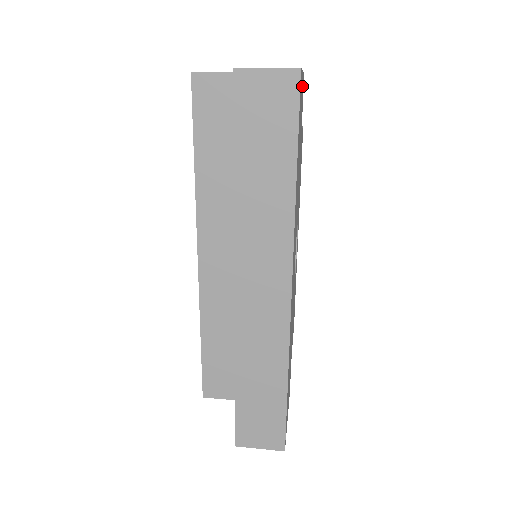
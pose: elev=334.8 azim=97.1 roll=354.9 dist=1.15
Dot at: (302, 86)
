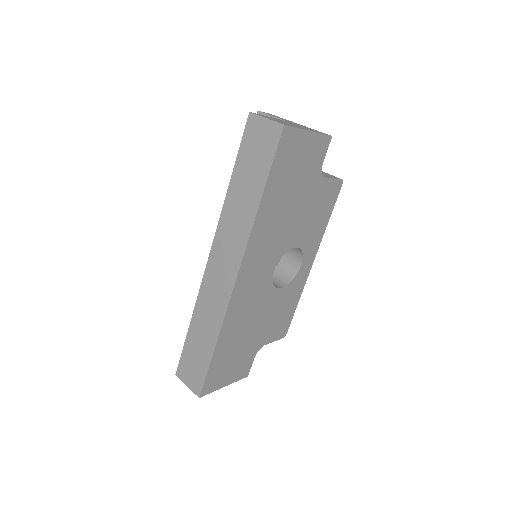
Dot at: (310, 142)
